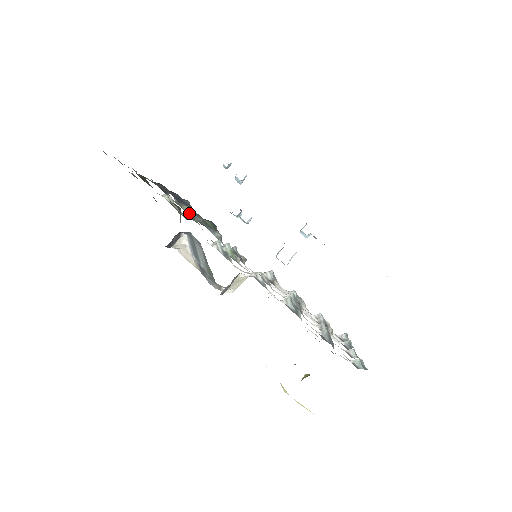
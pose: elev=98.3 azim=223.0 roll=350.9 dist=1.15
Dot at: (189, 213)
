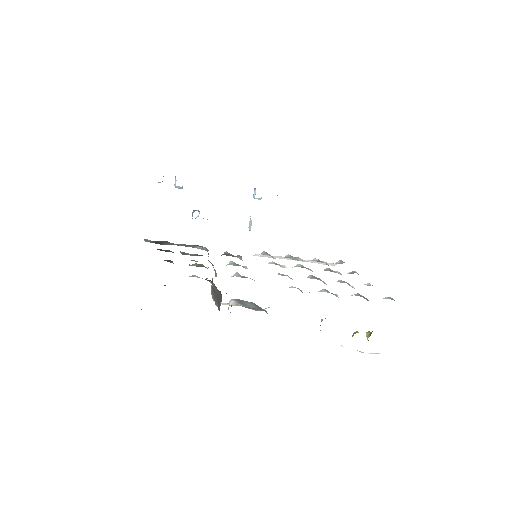
Dot at: (198, 266)
